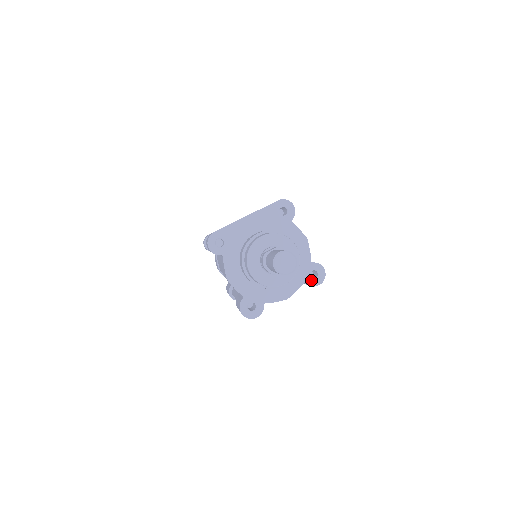
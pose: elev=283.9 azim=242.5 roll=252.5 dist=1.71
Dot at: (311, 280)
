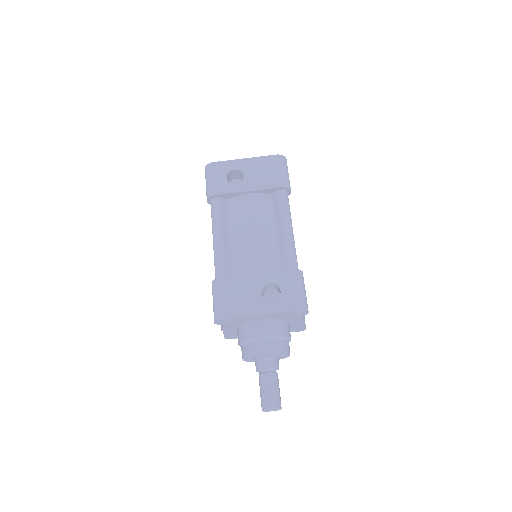
Dot at: (291, 331)
